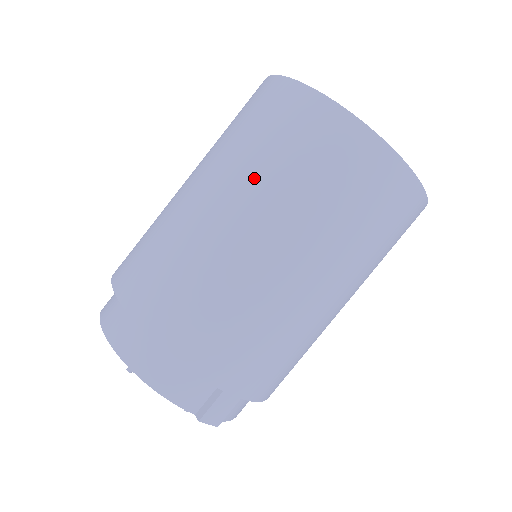
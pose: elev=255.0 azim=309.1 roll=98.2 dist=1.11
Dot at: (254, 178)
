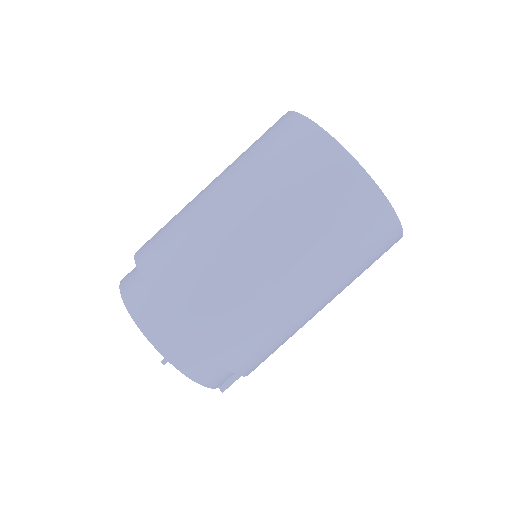
Dot at: (317, 249)
